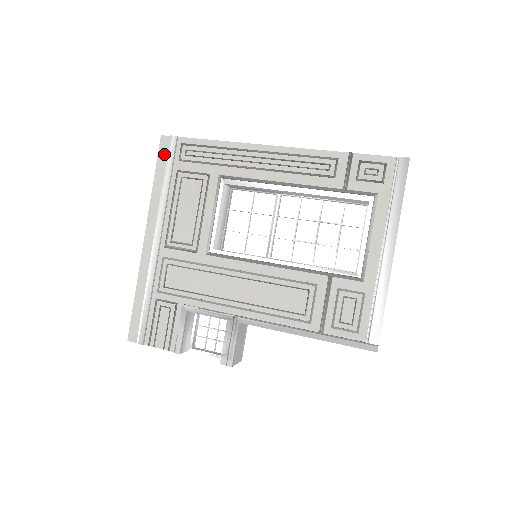
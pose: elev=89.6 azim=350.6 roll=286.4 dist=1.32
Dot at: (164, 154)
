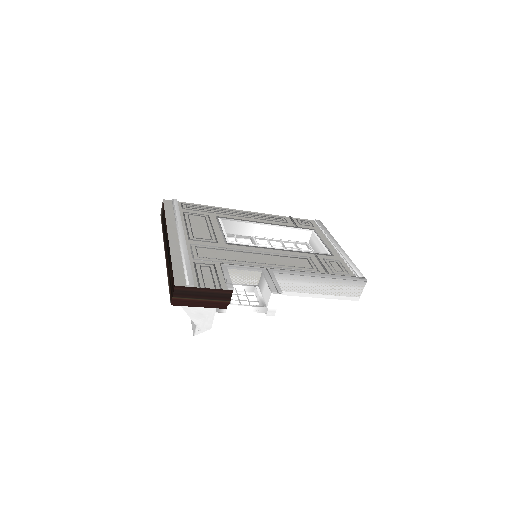
Dot at: (169, 205)
